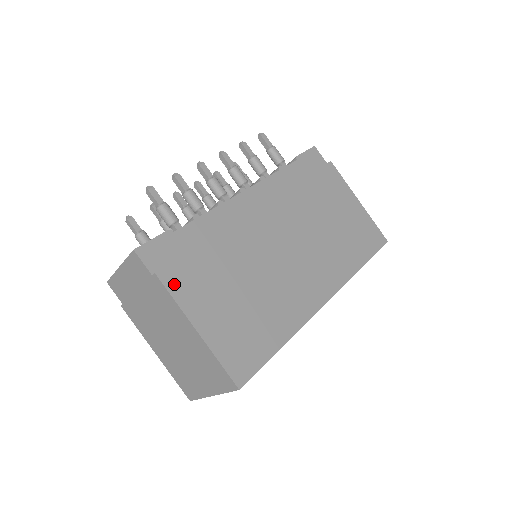
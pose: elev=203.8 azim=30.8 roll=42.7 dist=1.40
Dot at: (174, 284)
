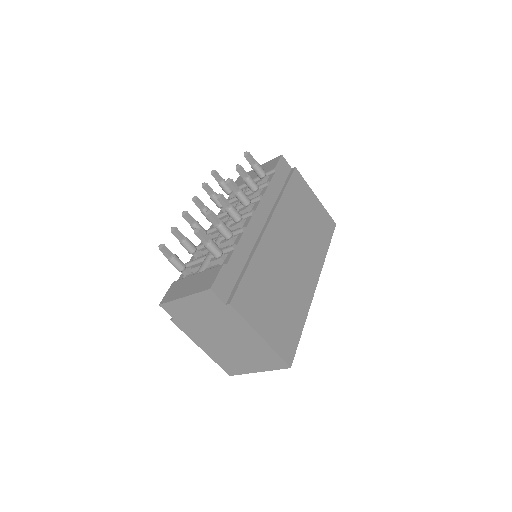
Dot at: (241, 308)
